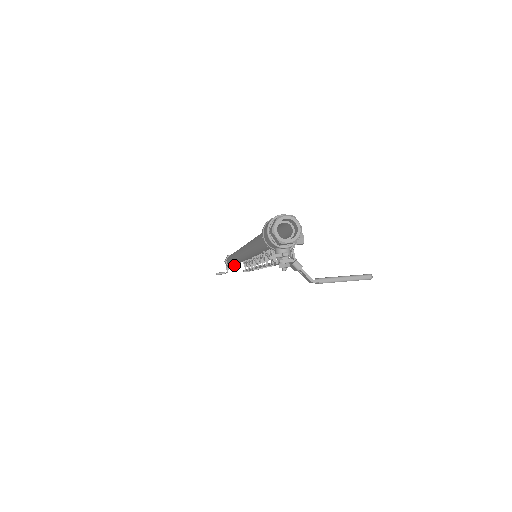
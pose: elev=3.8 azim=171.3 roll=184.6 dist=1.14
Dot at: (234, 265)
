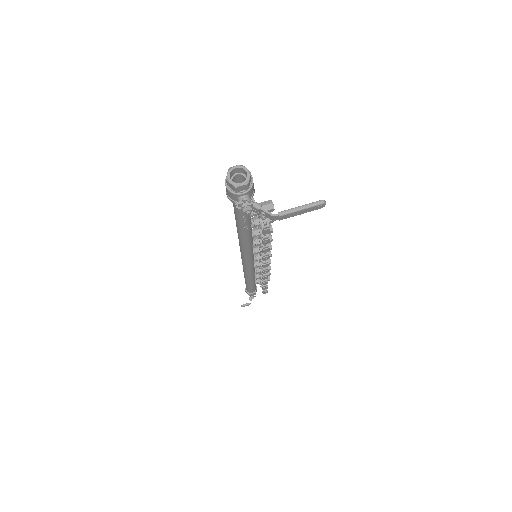
Dot at: (254, 292)
